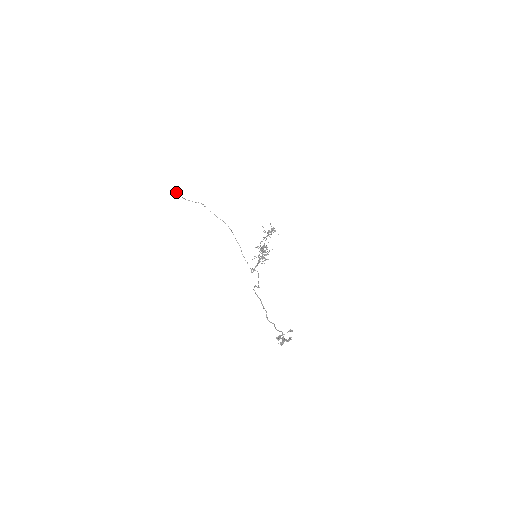
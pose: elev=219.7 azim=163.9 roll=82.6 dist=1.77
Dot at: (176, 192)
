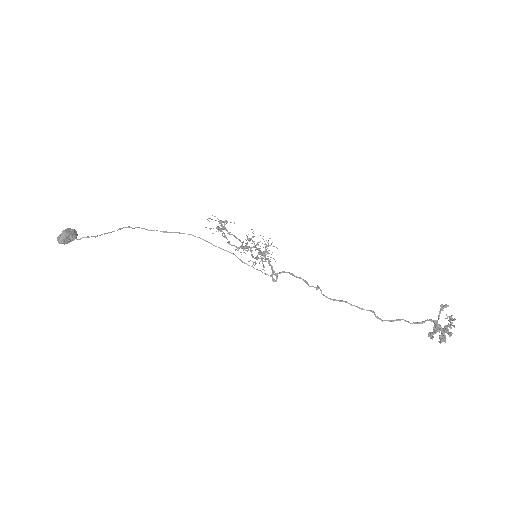
Dot at: (67, 235)
